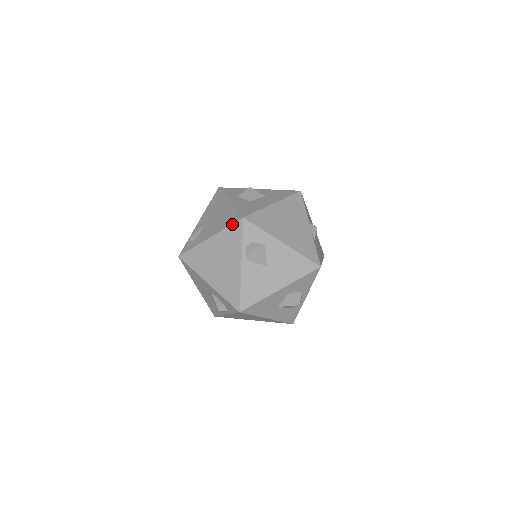
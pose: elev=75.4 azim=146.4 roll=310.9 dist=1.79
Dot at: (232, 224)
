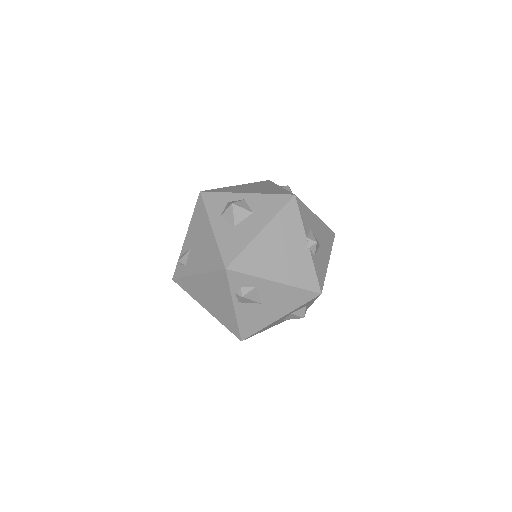
Dot at: (216, 271)
